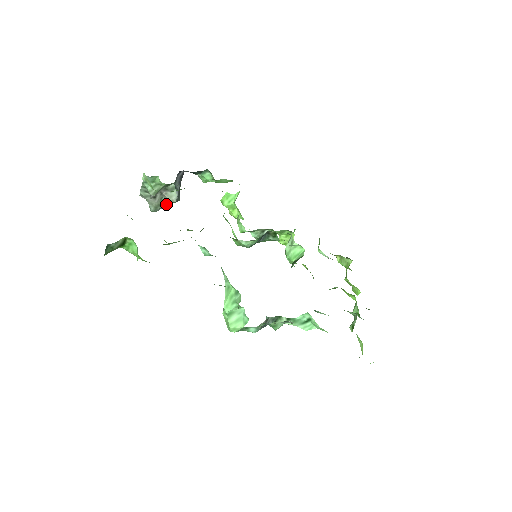
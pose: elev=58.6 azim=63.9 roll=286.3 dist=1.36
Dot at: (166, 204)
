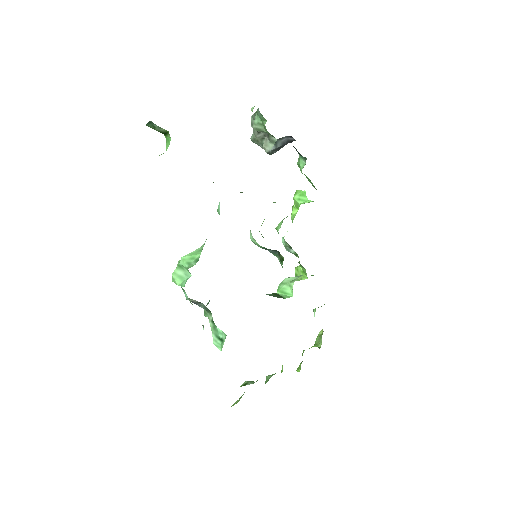
Dot at: occluded
